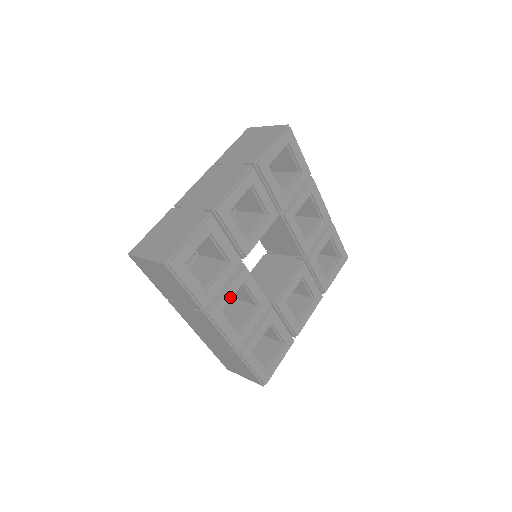
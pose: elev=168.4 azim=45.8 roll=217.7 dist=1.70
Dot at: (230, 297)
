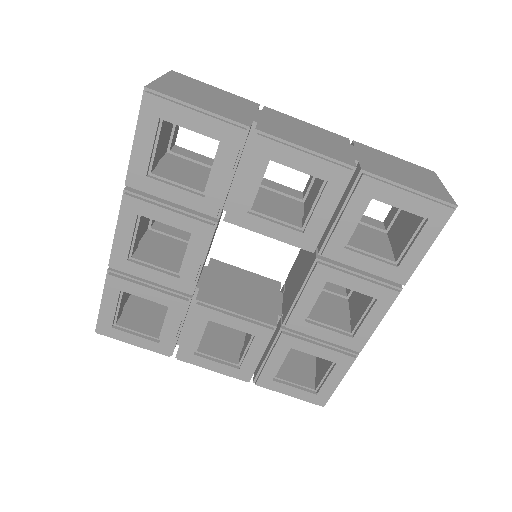
Dot at: (163, 220)
